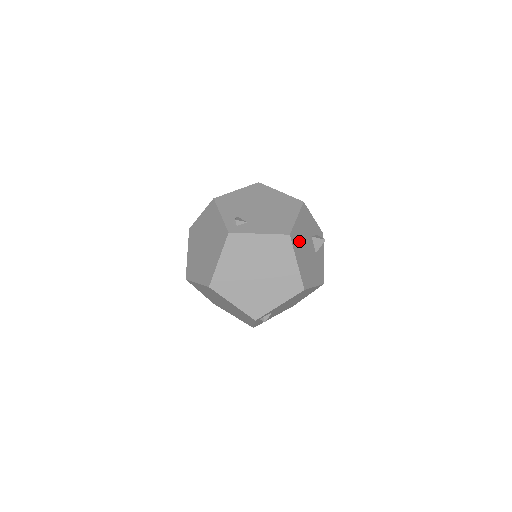
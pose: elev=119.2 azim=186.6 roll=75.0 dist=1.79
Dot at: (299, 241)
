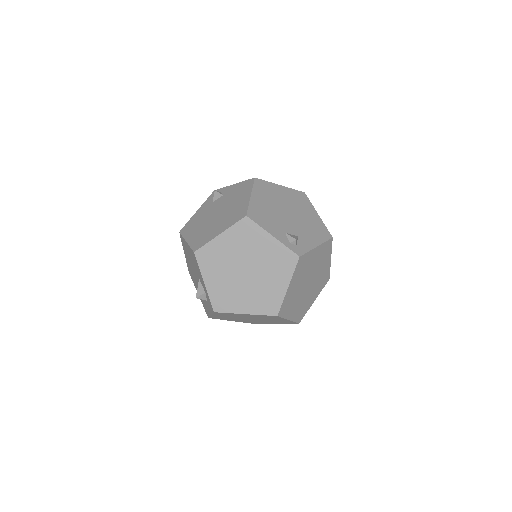
Dot at: occluded
